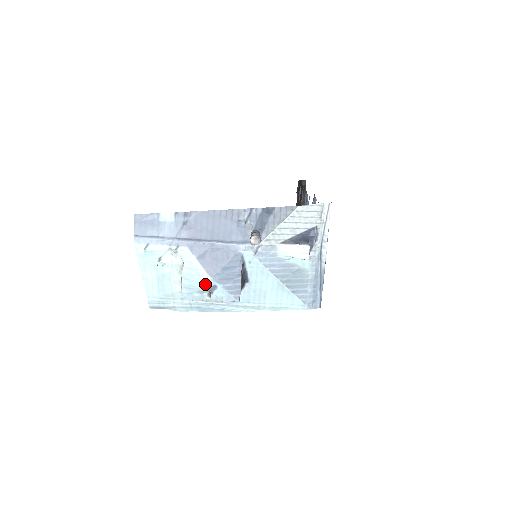
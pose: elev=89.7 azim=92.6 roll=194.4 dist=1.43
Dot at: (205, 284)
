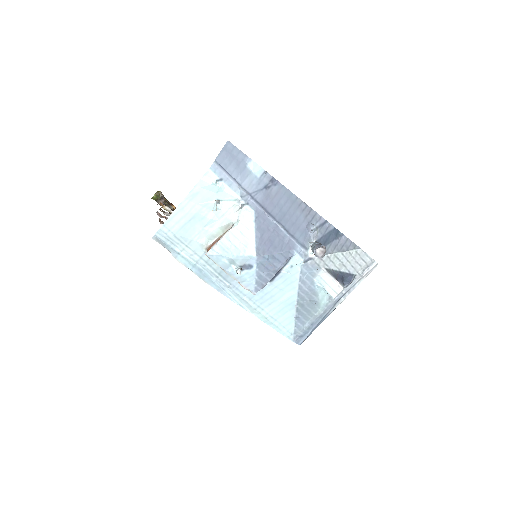
Dot at: (245, 258)
